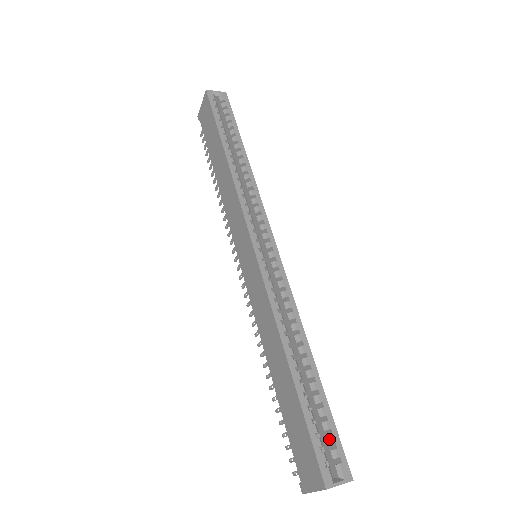
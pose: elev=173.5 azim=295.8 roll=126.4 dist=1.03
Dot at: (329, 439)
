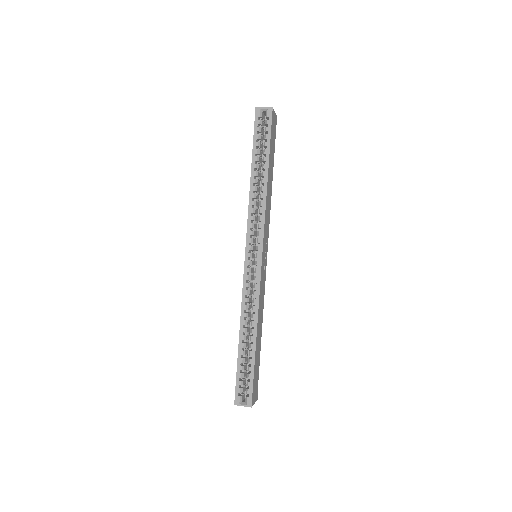
Dot at: (247, 383)
